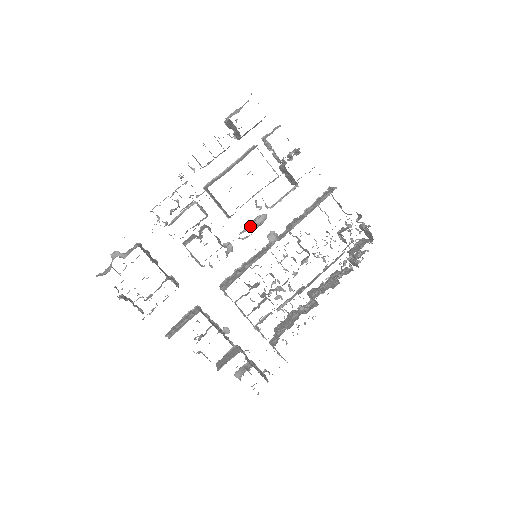
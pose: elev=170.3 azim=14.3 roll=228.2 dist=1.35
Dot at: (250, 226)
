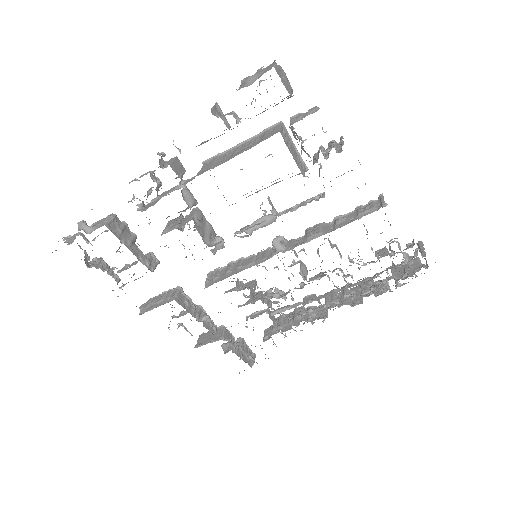
Dot at: (251, 226)
